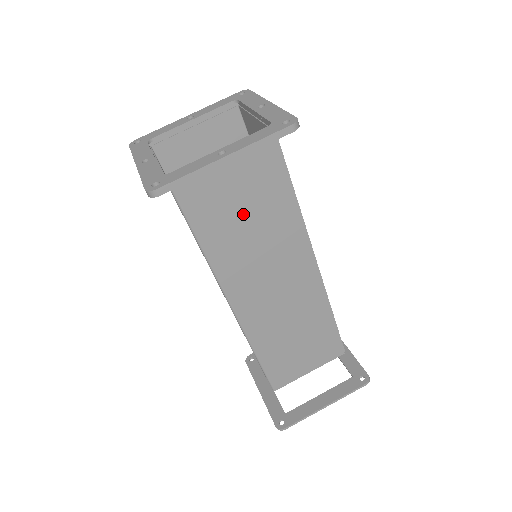
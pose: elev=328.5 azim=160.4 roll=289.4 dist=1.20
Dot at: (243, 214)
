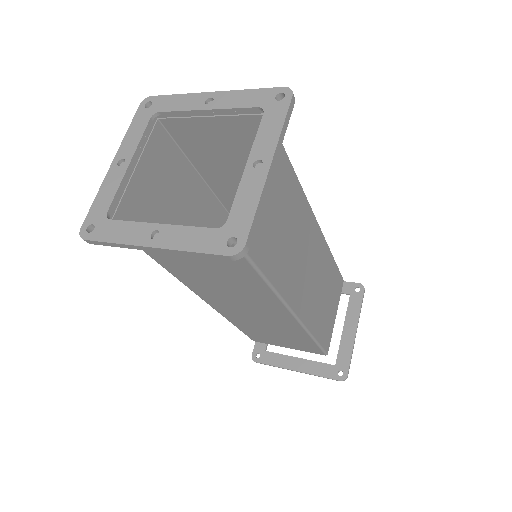
Dot at: (275, 217)
